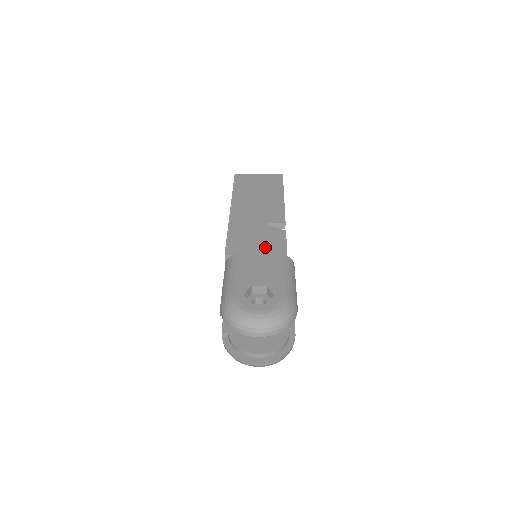
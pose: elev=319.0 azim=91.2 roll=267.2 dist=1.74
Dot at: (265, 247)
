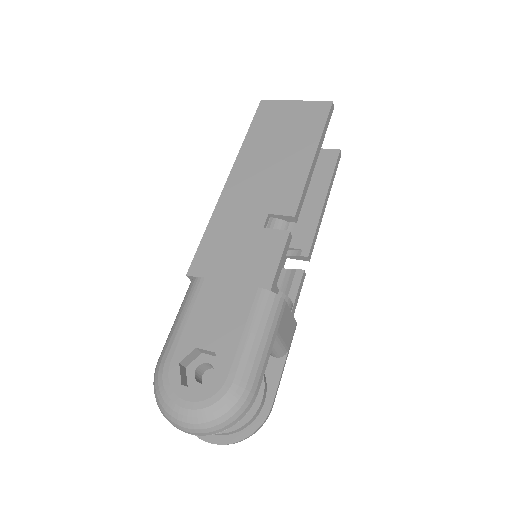
Dot at: (245, 266)
